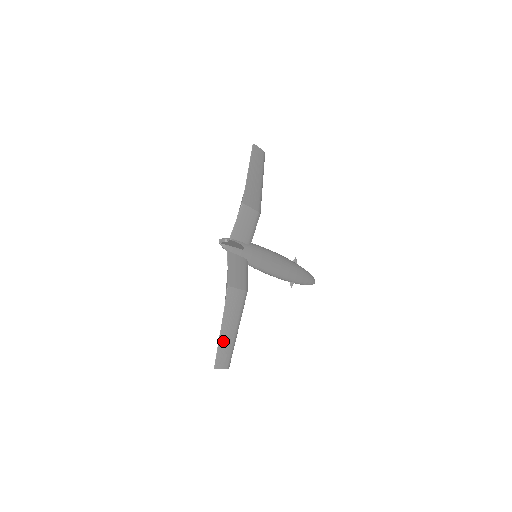
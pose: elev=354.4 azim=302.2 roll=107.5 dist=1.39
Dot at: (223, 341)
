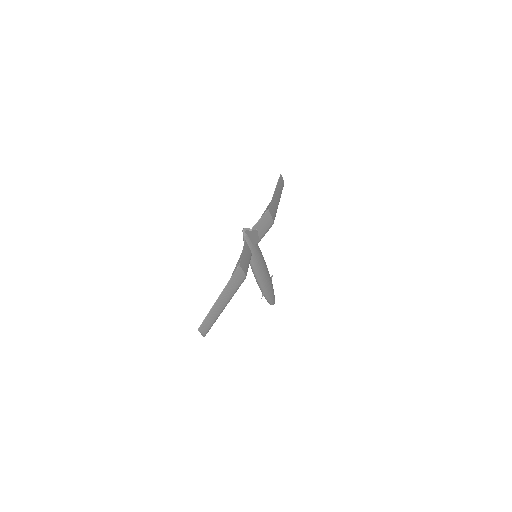
Dot at: (214, 309)
